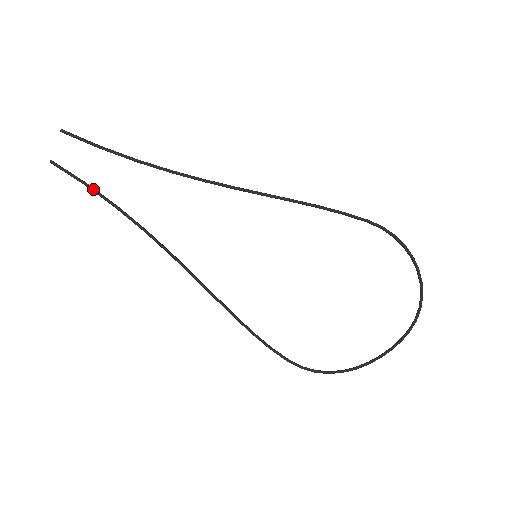
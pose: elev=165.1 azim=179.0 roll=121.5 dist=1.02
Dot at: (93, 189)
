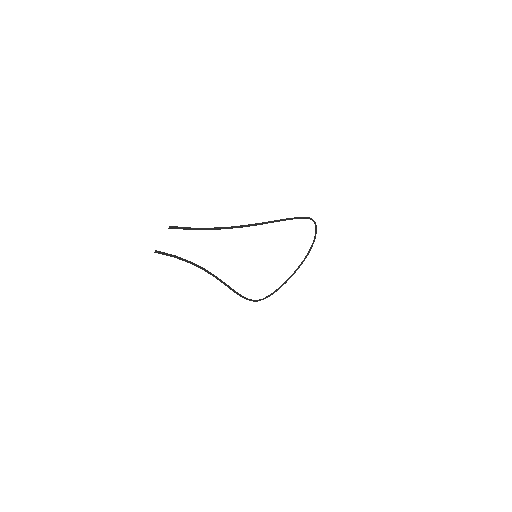
Dot at: (179, 258)
